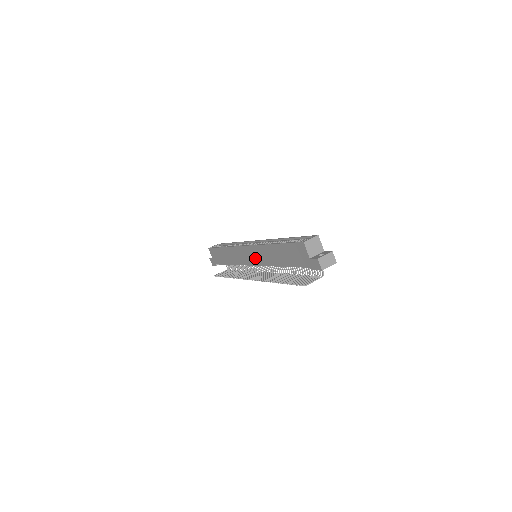
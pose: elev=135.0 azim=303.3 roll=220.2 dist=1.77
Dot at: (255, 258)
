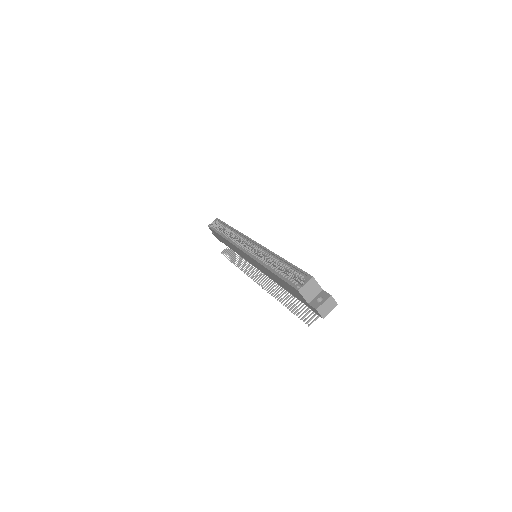
Dot at: (255, 265)
